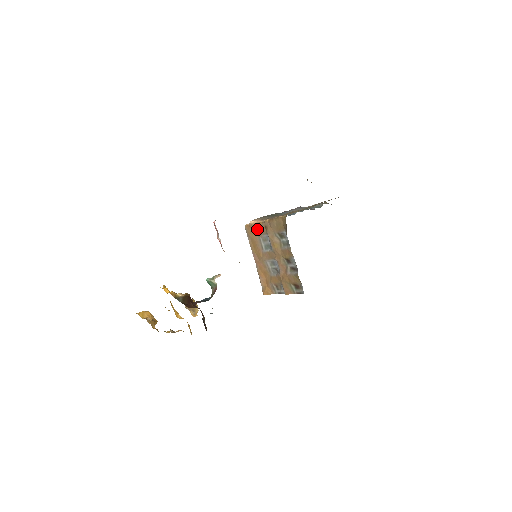
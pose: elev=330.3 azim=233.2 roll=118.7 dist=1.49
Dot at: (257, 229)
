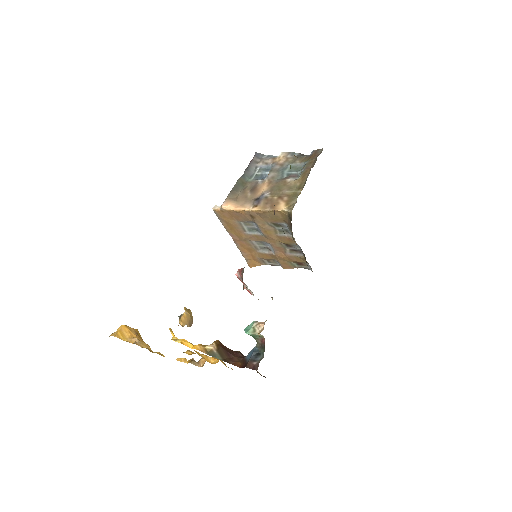
Dot at: (236, 215)
